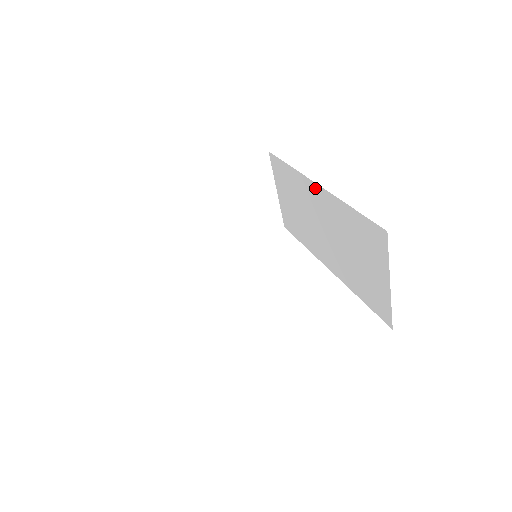
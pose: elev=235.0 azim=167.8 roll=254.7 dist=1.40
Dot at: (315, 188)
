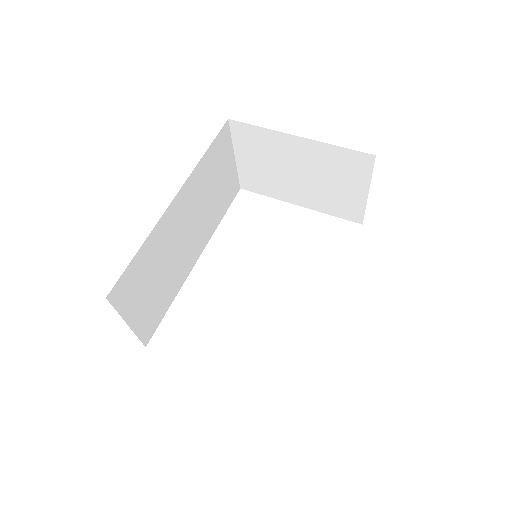
Dot at: occluded
